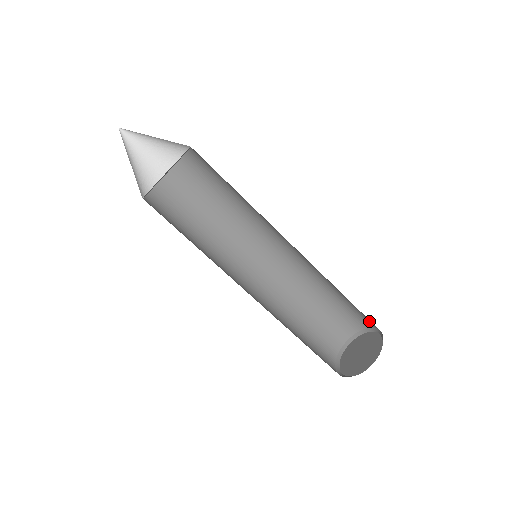
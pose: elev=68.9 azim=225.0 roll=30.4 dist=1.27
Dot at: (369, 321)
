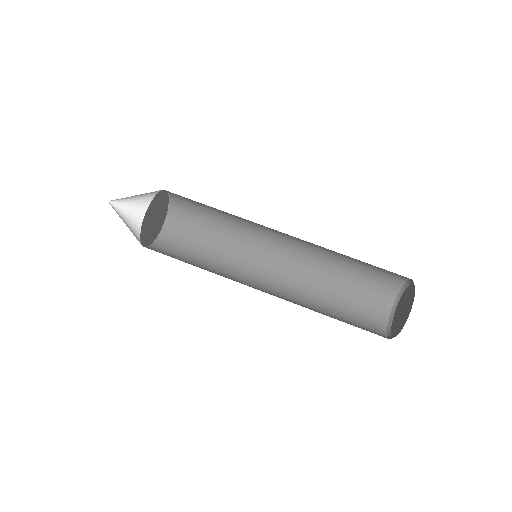
Dot at: (396, 276)
